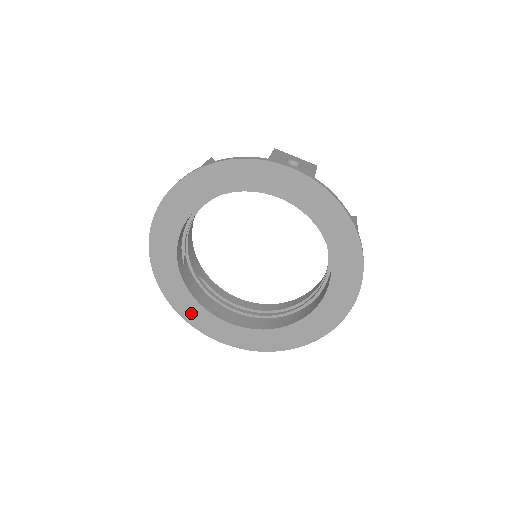
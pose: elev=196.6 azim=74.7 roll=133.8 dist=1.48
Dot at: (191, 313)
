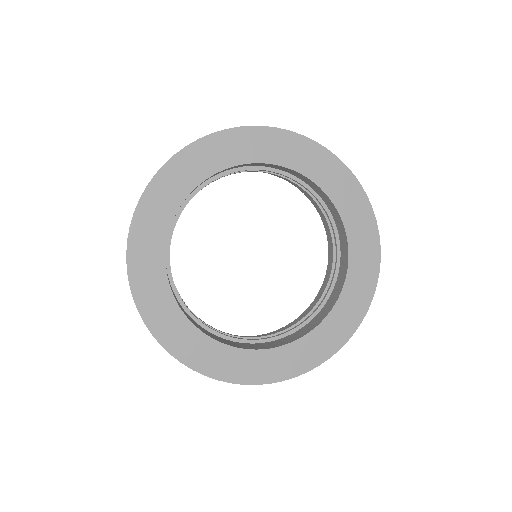
Dot at: (156, 310)
